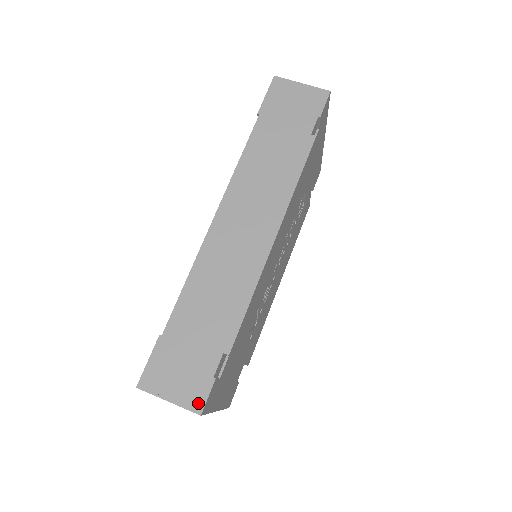
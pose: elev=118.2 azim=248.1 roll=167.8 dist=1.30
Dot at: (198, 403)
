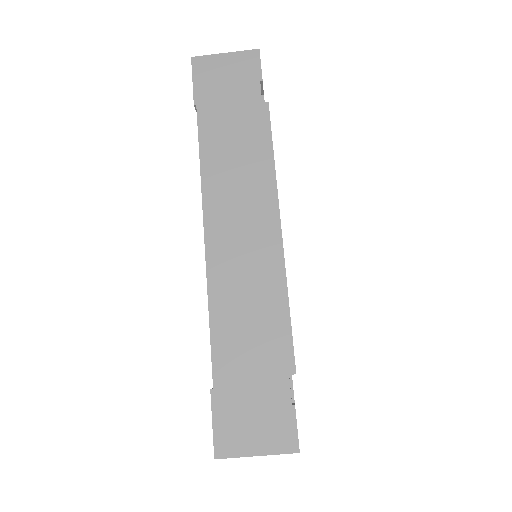
Dot at: (290, 441)
